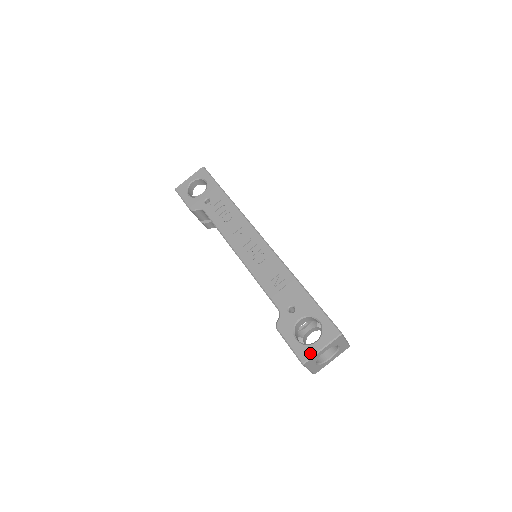
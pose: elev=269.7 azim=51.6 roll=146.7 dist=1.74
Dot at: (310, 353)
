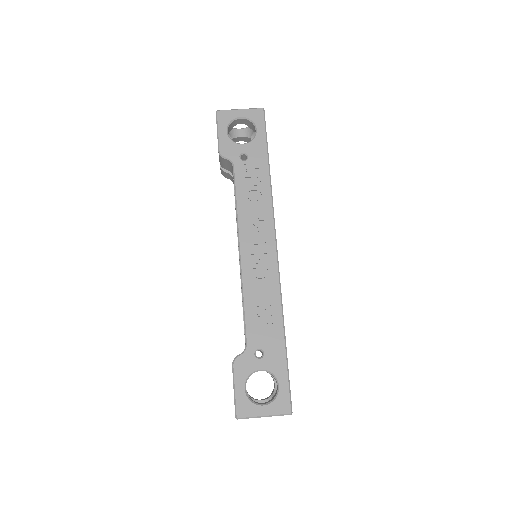
Dot at: (250, 413)
